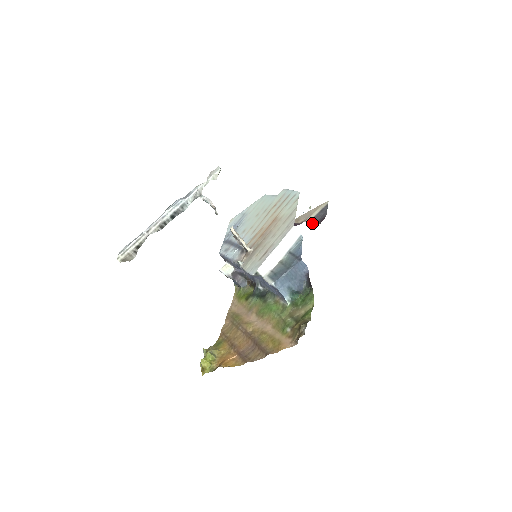
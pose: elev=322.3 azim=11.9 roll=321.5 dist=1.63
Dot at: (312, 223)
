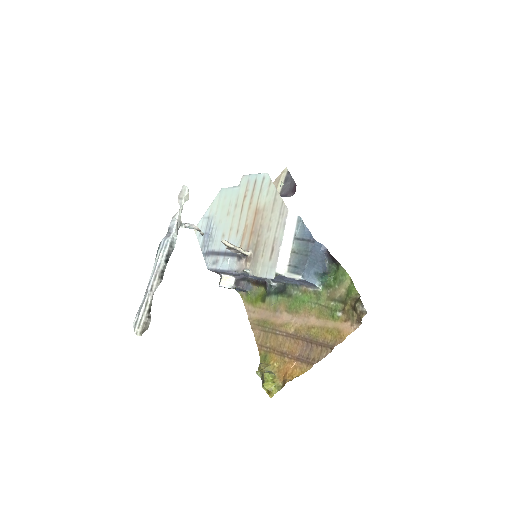
Dot at: occluded
